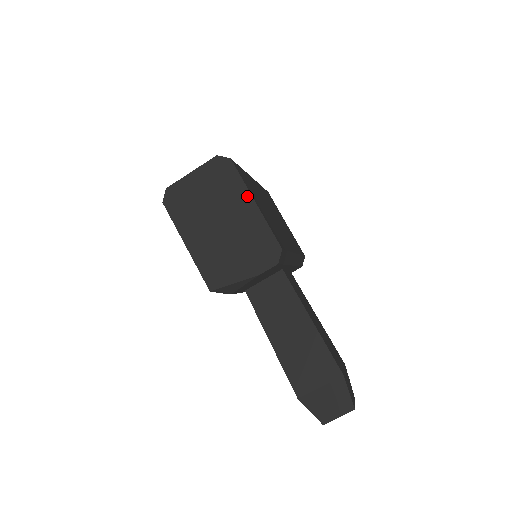
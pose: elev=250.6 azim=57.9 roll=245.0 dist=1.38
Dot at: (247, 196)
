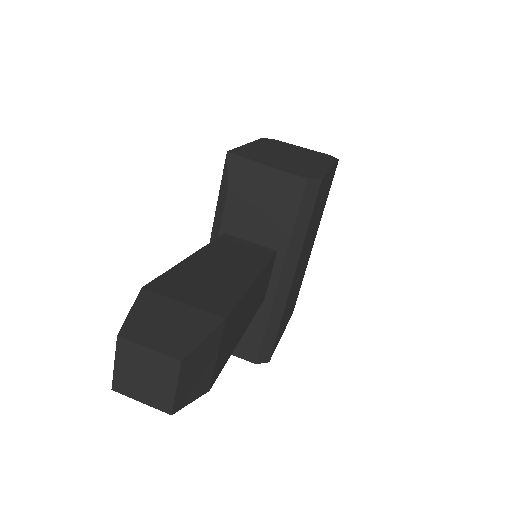
Dot at: (329, 165)
